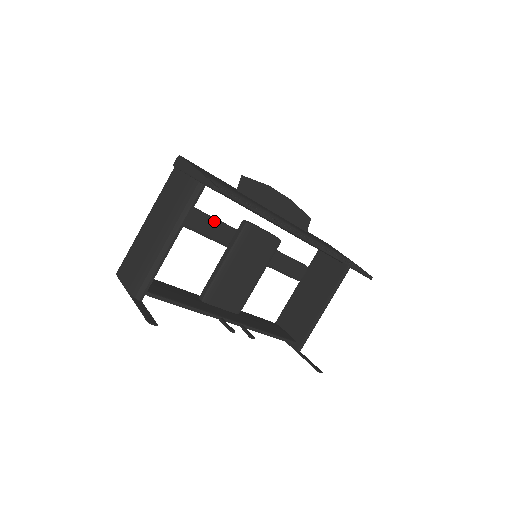
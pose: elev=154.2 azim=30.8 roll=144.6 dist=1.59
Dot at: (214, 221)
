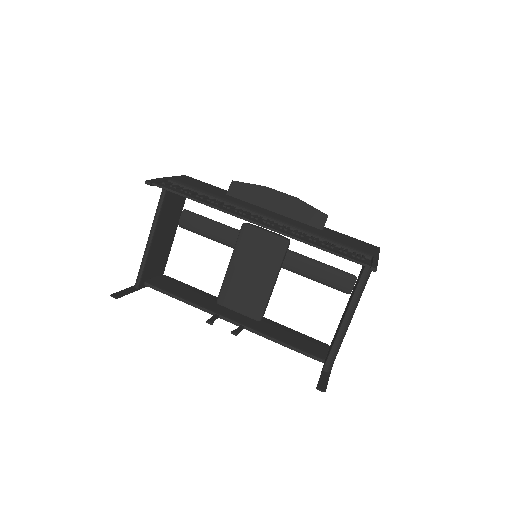
Dot at: (226, 228)
